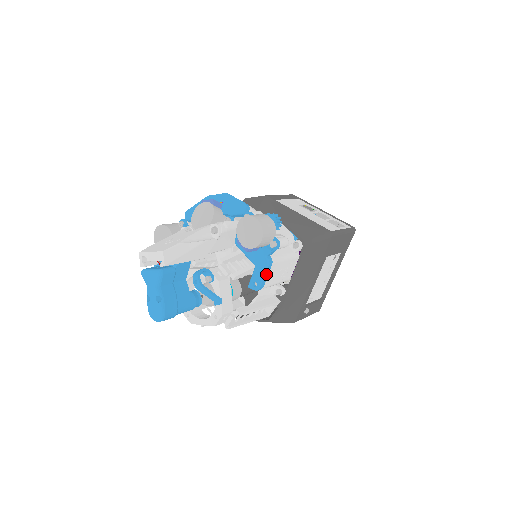
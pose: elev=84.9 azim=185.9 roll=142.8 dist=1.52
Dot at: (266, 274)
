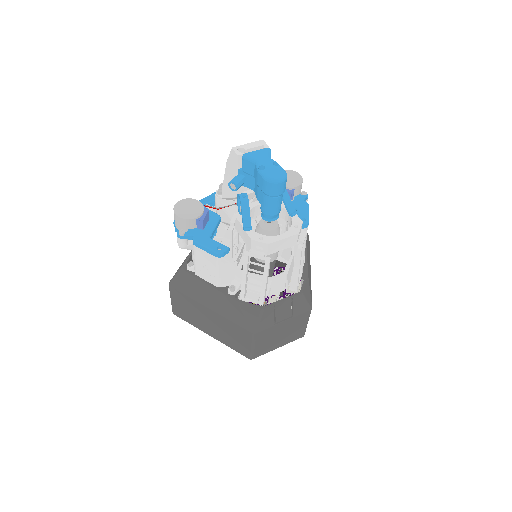
Dot at: (308, 213)
